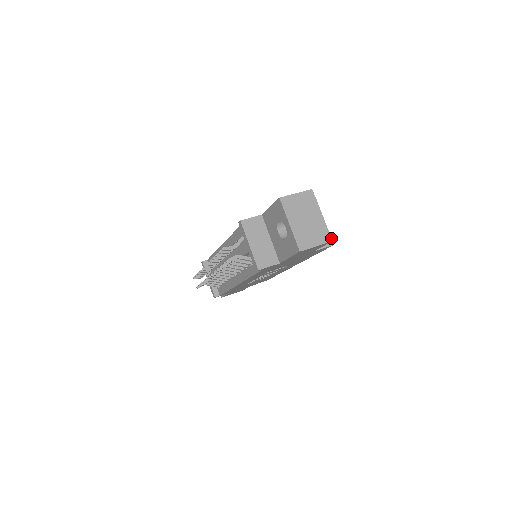
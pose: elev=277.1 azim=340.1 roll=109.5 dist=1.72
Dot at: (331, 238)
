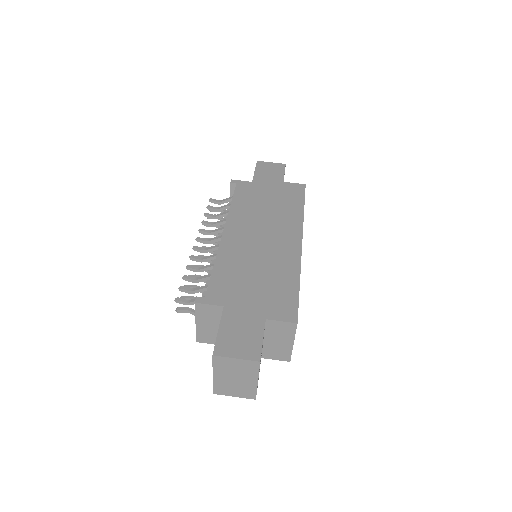
Dot at: occluded
